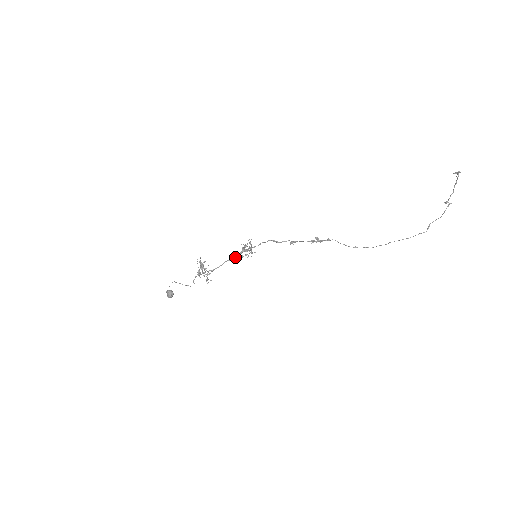
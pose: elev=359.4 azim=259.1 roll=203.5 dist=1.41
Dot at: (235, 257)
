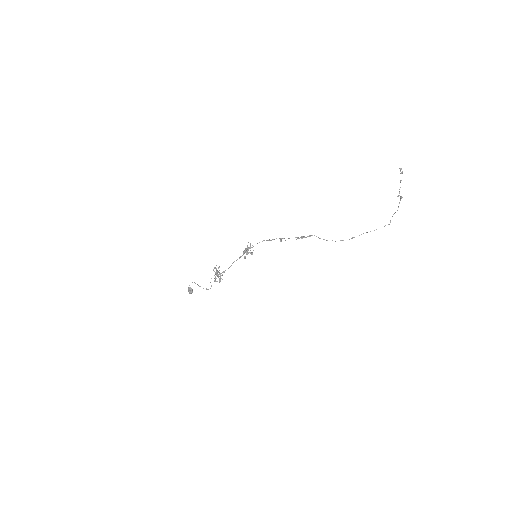
Dot at: (240, 257)
